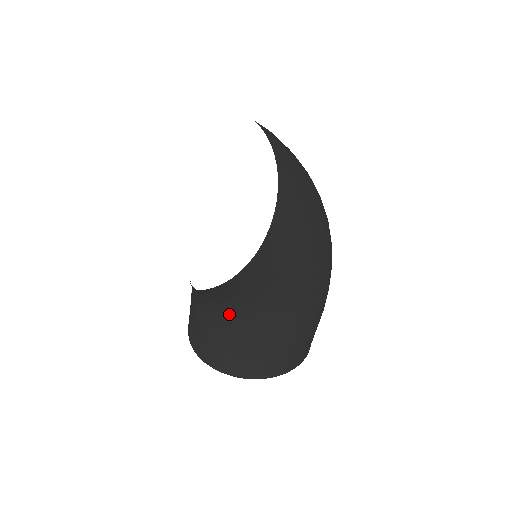
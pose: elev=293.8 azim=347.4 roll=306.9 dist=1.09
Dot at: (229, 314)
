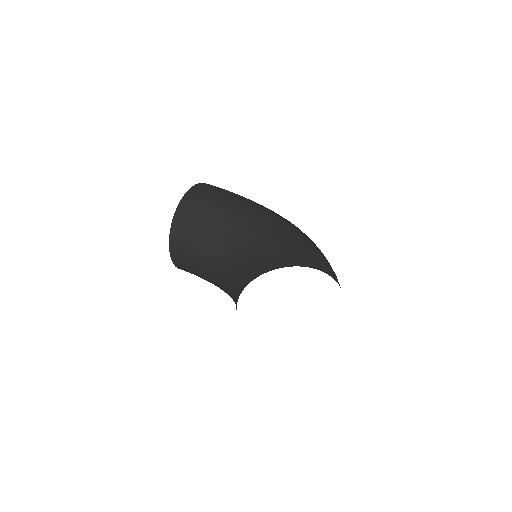
Dot at: (225, 291)
